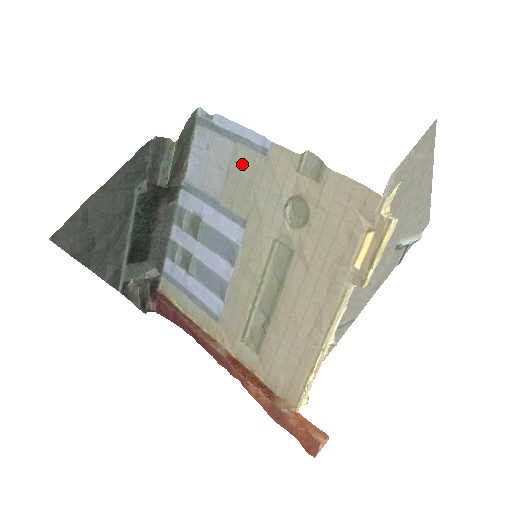
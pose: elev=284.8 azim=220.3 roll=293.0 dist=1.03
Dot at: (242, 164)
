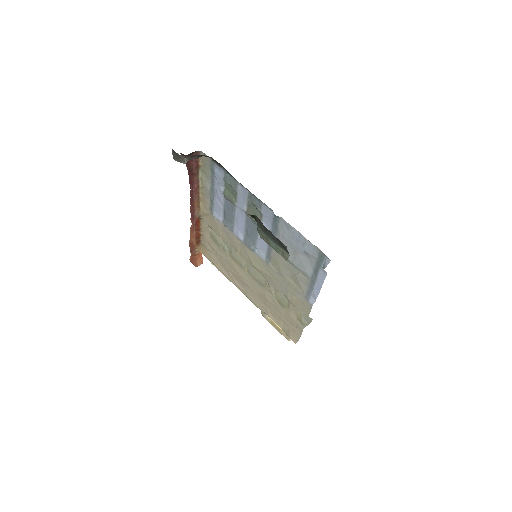
Dot at: (298, 279)
